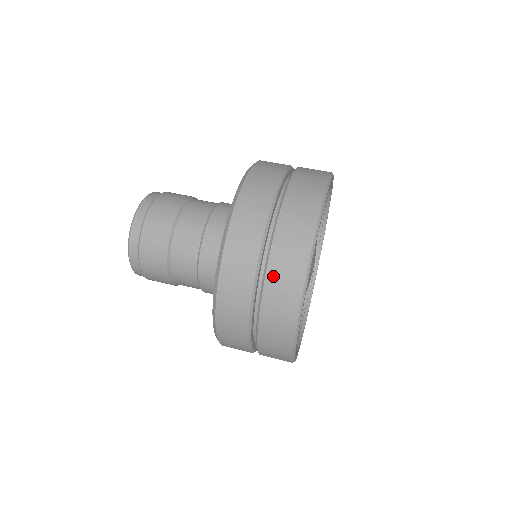
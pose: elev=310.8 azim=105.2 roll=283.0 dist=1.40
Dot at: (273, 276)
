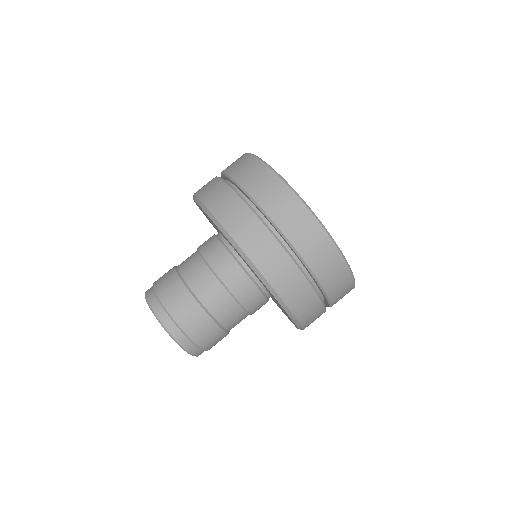
Dot at: (296, 239)
